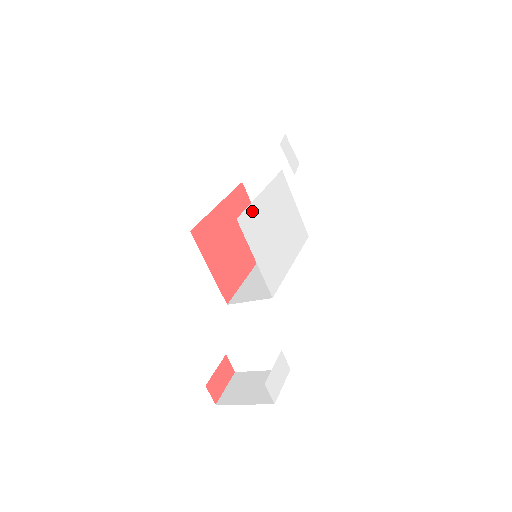
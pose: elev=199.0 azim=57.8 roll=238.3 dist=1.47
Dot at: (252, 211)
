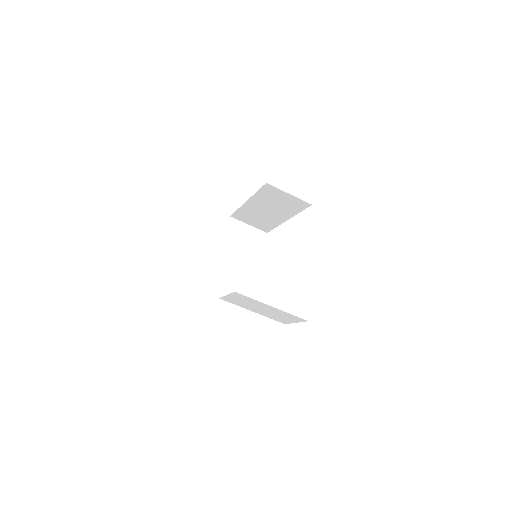
Dot at: occluded
